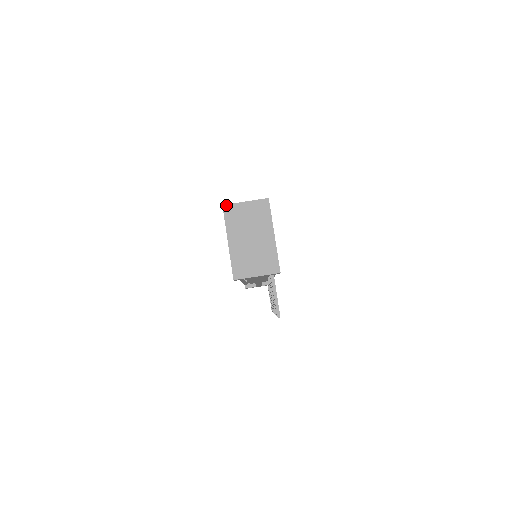
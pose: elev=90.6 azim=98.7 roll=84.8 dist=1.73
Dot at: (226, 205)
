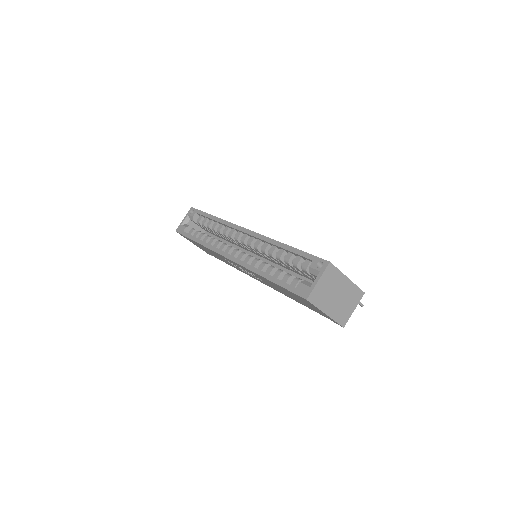
Dot at: (309, 297)
